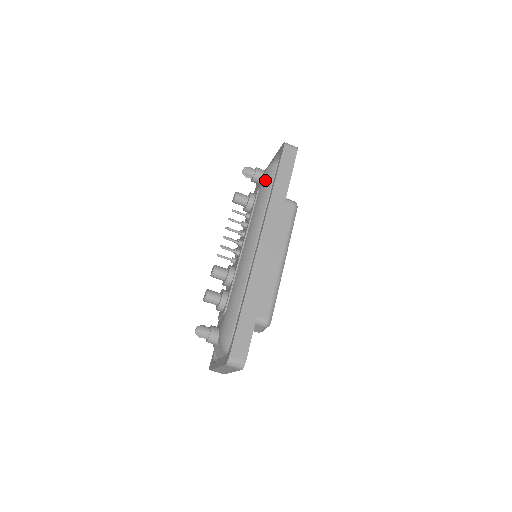
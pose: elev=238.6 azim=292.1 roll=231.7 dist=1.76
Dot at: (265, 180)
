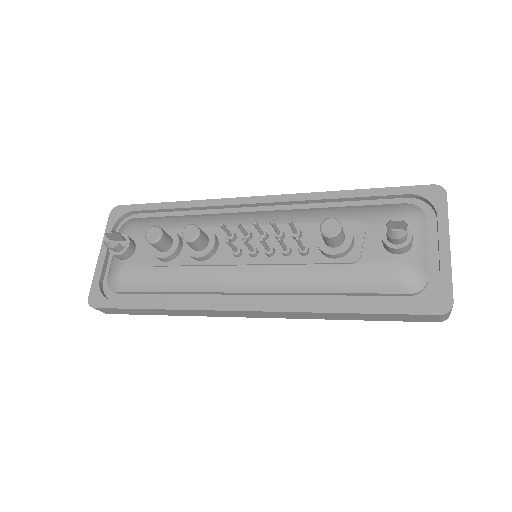
Dot at: (371, 277)
